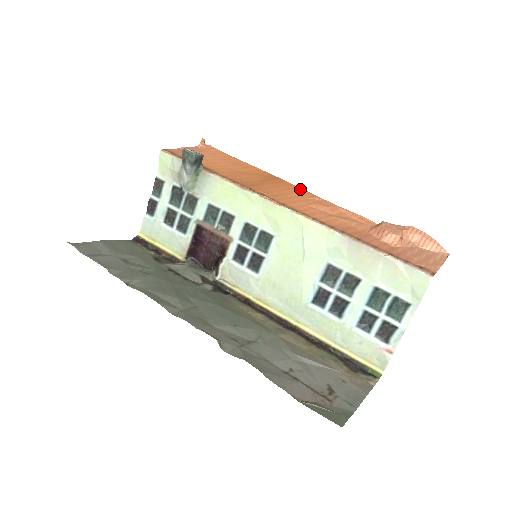
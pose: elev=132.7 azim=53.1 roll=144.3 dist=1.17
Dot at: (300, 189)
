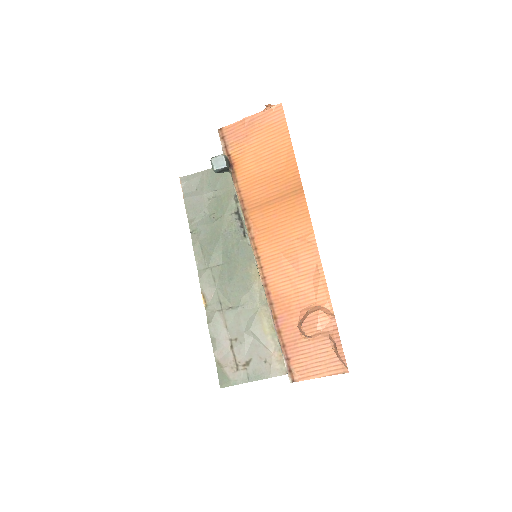
Dot at: (306, 218)
